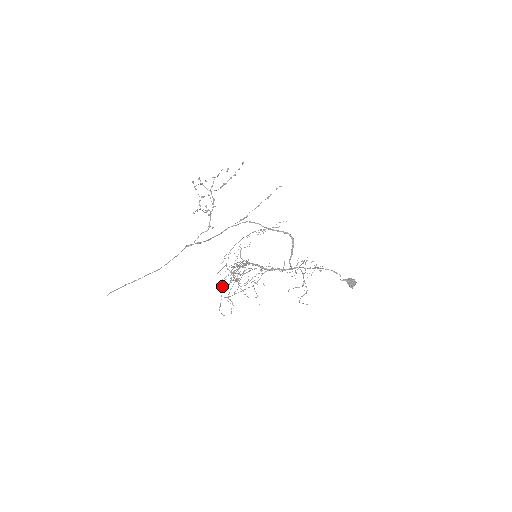
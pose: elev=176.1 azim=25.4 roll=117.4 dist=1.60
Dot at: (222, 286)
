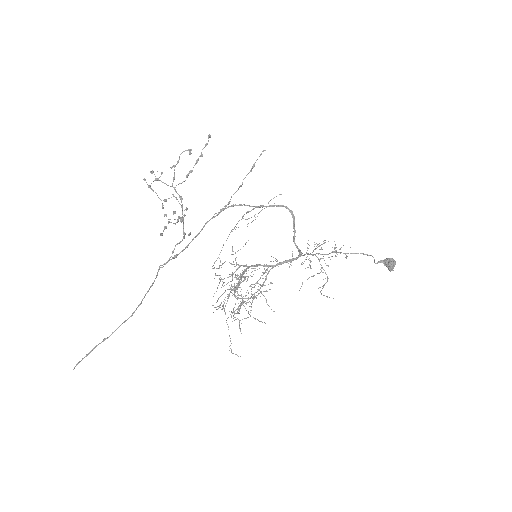
Dot at: occluded
